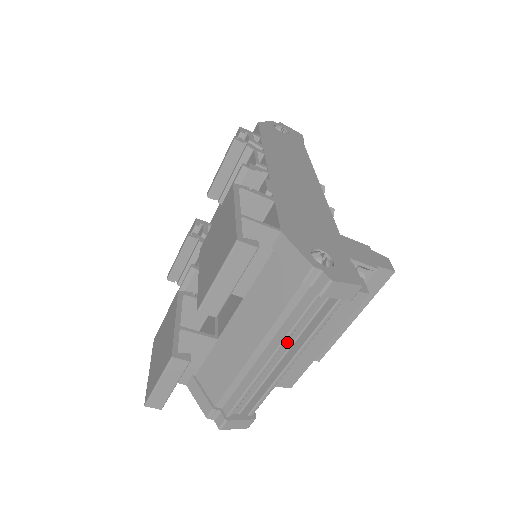
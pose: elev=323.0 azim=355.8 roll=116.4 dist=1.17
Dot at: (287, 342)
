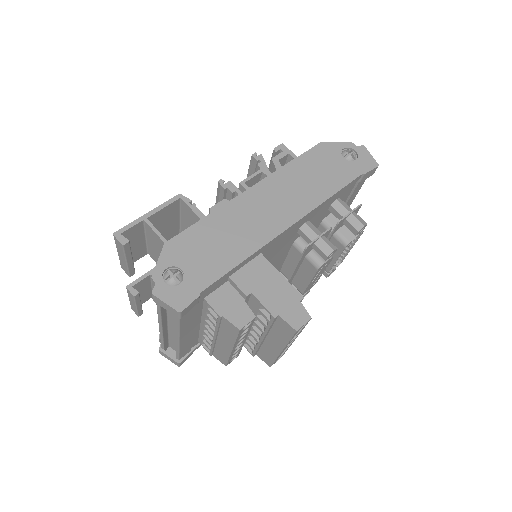
Dot at: occluded
